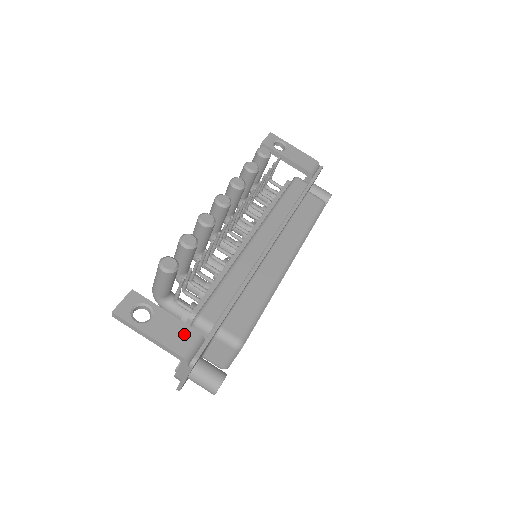
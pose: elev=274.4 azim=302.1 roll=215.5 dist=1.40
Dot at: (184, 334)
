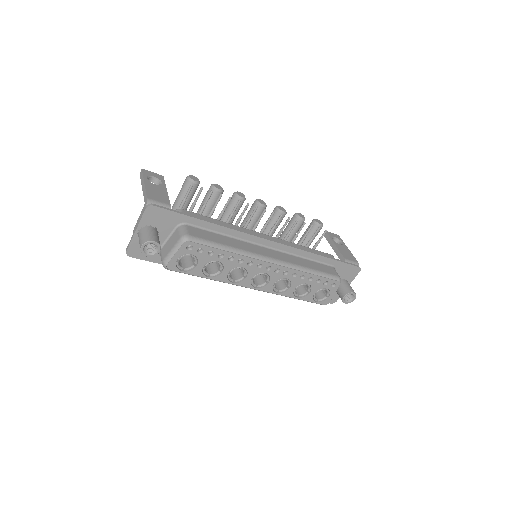
Dot at: (162, 198)
